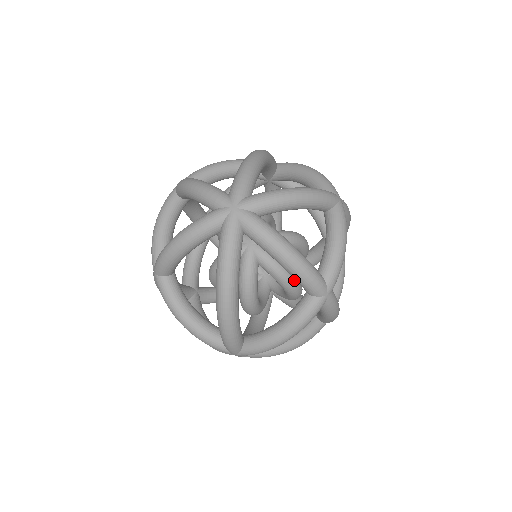
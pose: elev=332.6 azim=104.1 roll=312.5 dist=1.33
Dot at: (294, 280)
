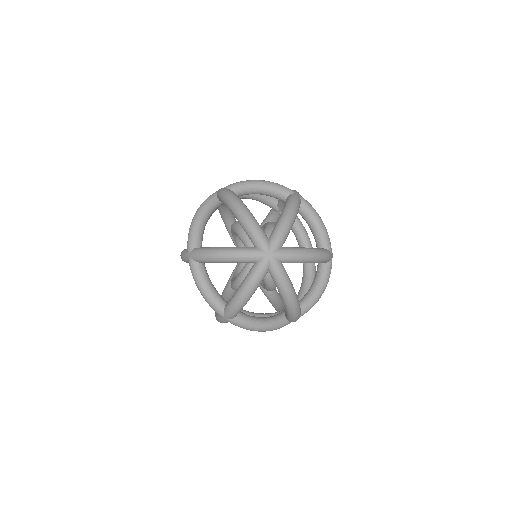
Dot at: occluded
